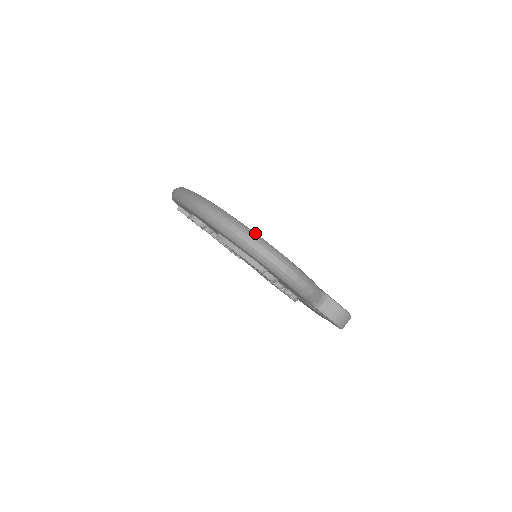
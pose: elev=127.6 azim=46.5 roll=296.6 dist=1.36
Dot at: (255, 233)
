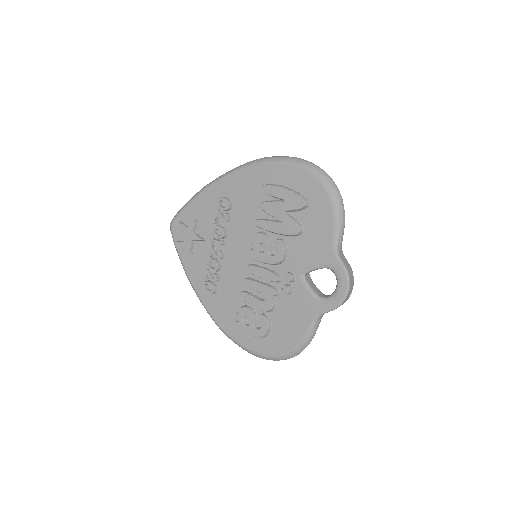
Dot at: occluded
